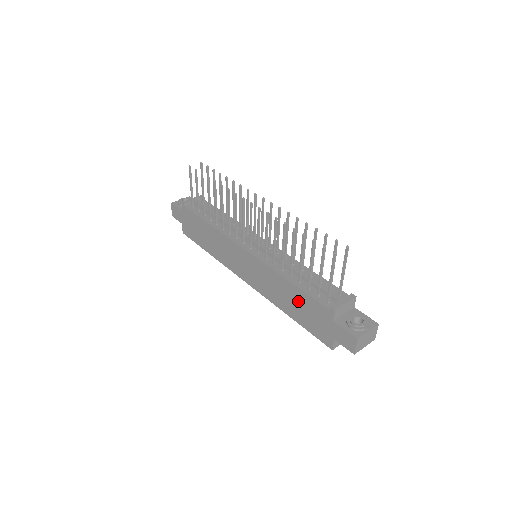
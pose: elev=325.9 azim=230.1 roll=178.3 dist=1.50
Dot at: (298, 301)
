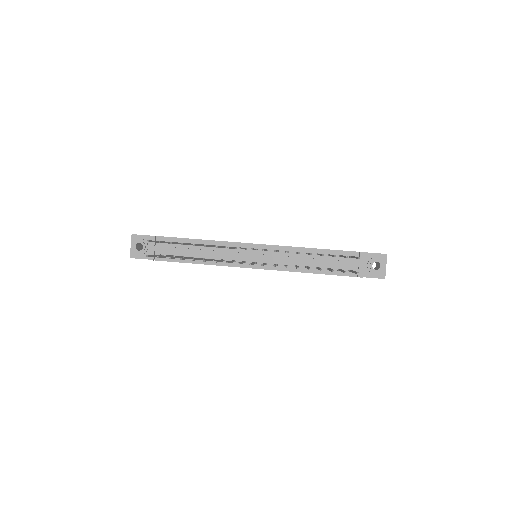
Dot at: occluded
